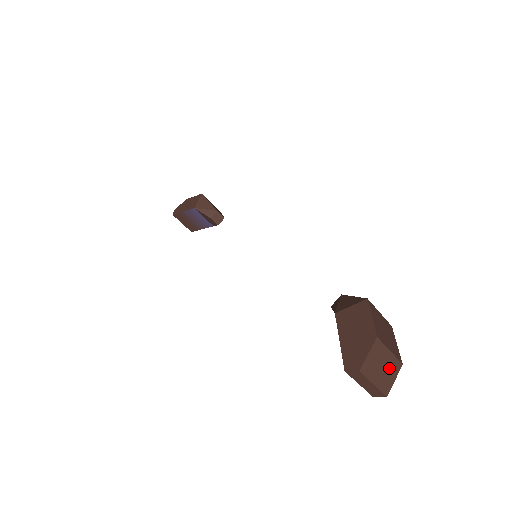
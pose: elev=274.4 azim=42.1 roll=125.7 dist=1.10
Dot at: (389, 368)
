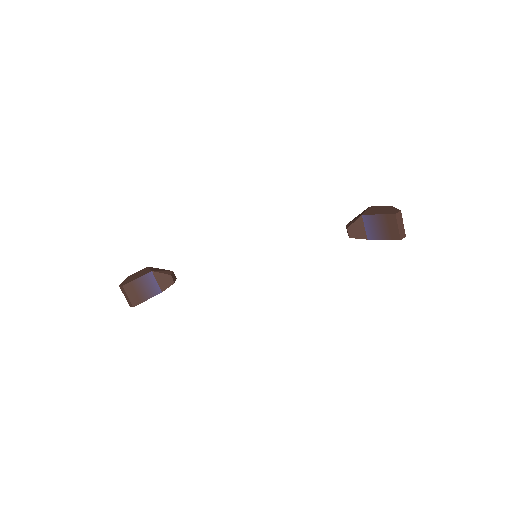
Dot at: occluded
